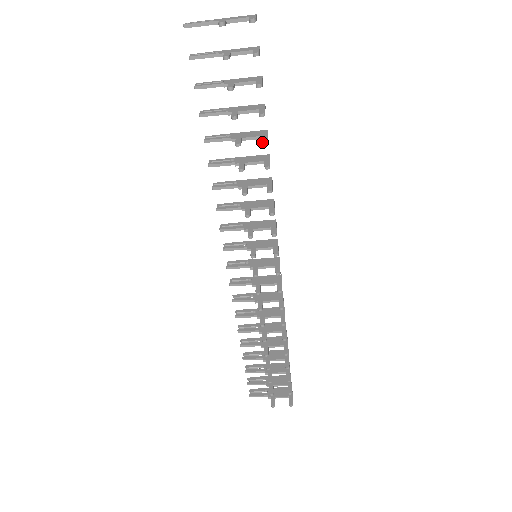
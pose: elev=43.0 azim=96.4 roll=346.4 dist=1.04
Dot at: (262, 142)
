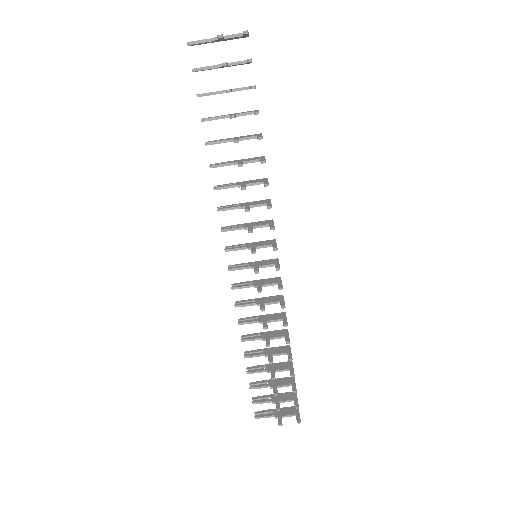
Dot at: (258, 138)
